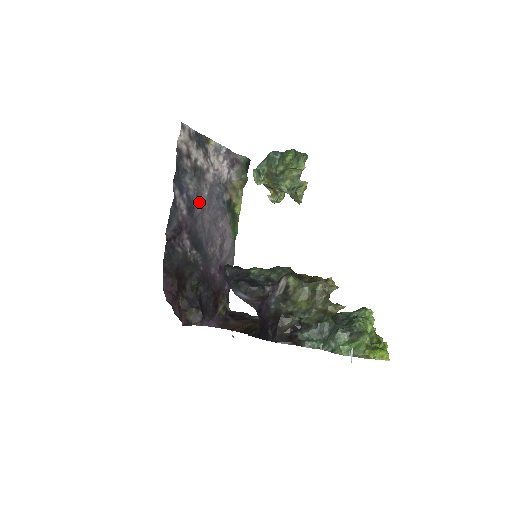
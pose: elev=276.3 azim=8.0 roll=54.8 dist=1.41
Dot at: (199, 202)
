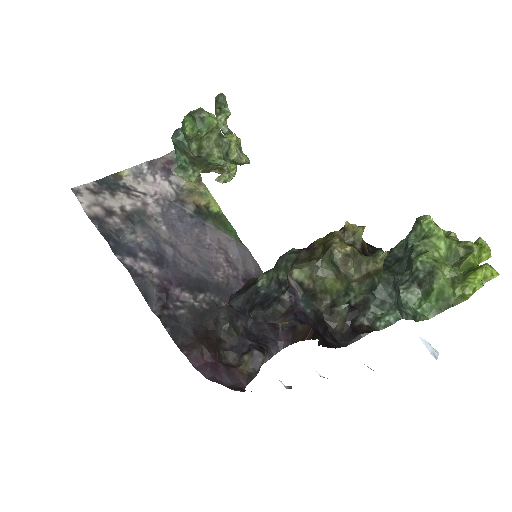
Dot at: (163, 244)
